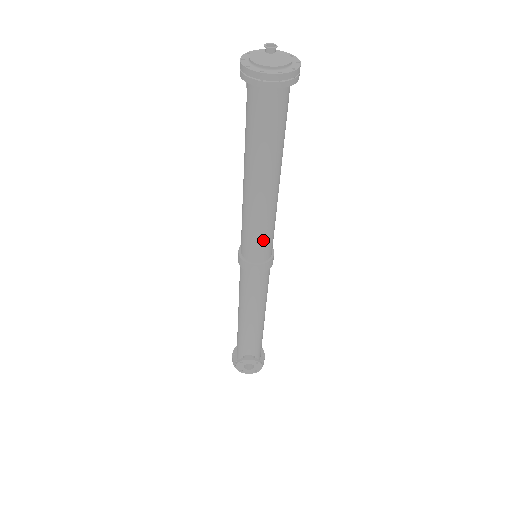
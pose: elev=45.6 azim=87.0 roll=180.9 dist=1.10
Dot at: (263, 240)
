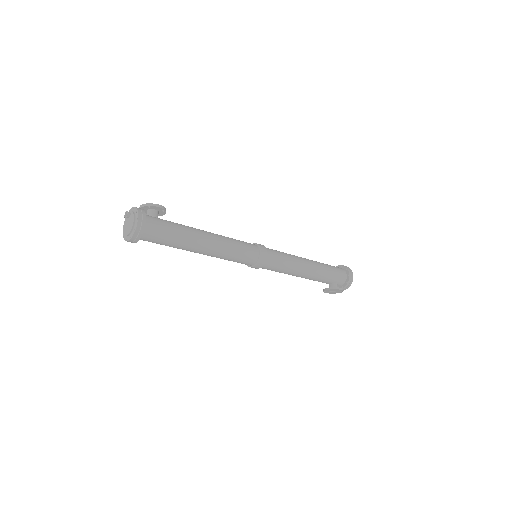
Dot at: (238, 260)
